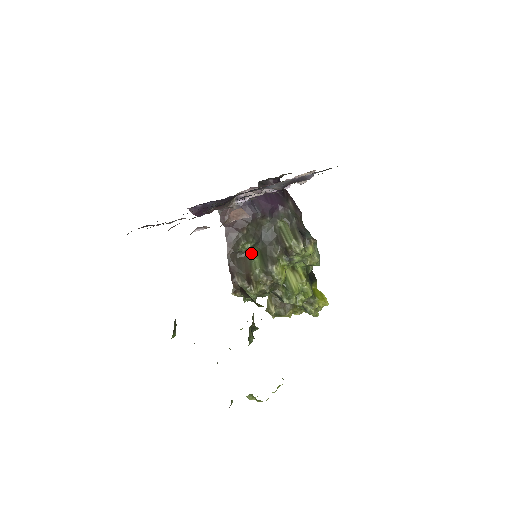
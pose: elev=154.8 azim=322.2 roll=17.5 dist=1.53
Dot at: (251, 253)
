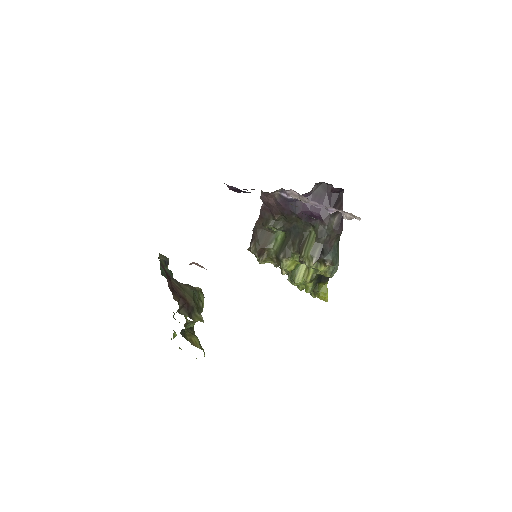
Dot at: (279, 232)
